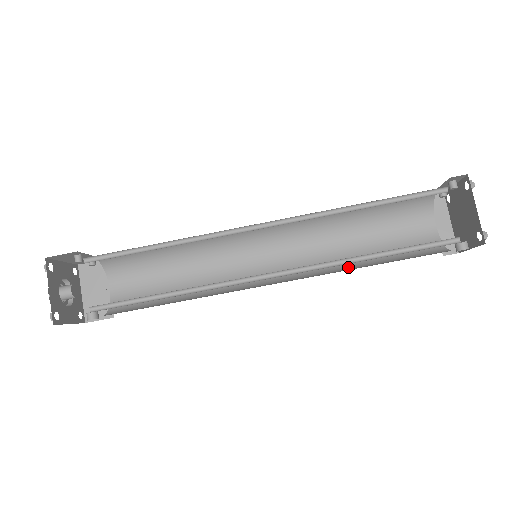
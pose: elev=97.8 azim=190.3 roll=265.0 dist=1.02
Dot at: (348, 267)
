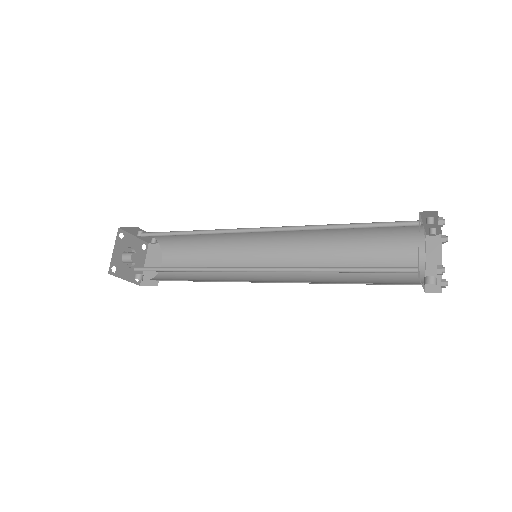
Dot at: (329, 282)
